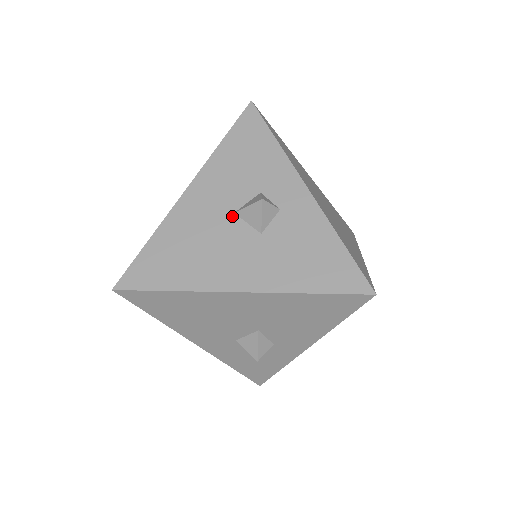
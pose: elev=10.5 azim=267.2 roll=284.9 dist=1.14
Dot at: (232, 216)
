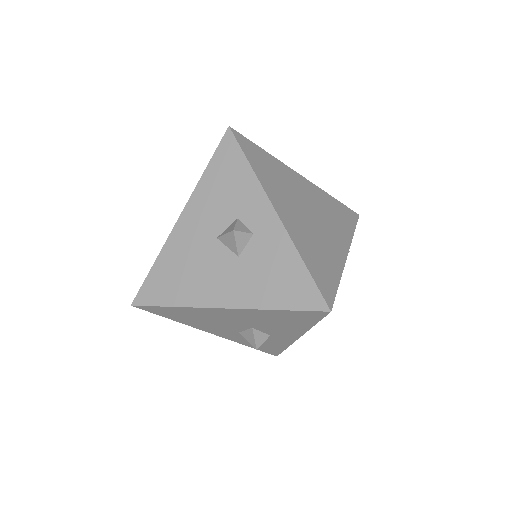
Dot at: (215, 241)
